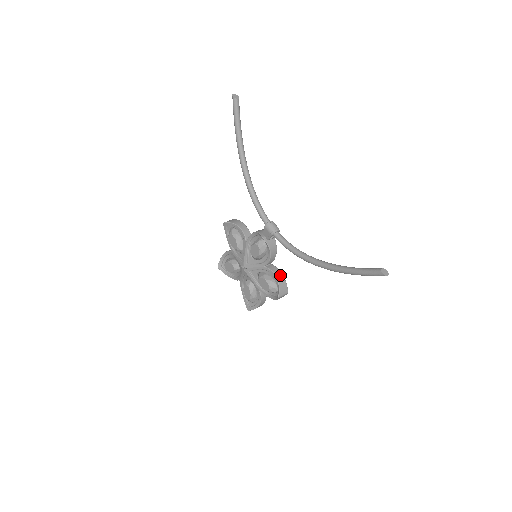
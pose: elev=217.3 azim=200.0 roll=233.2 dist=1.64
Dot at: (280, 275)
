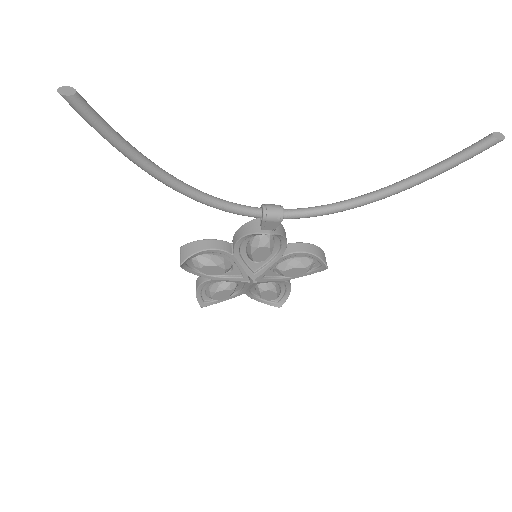
Dot at: (306, 246)
